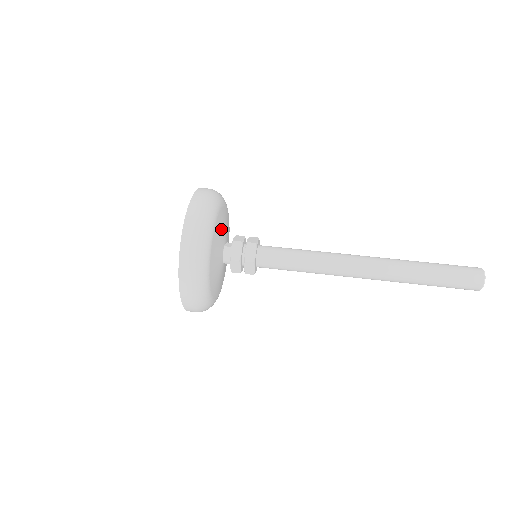
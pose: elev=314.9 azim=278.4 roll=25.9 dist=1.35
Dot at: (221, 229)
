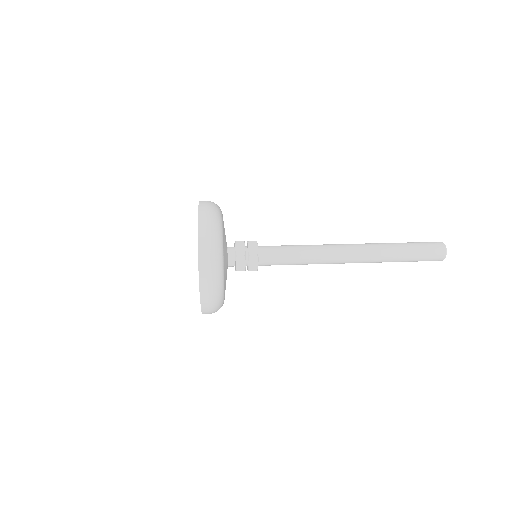
Dot at: occluded
